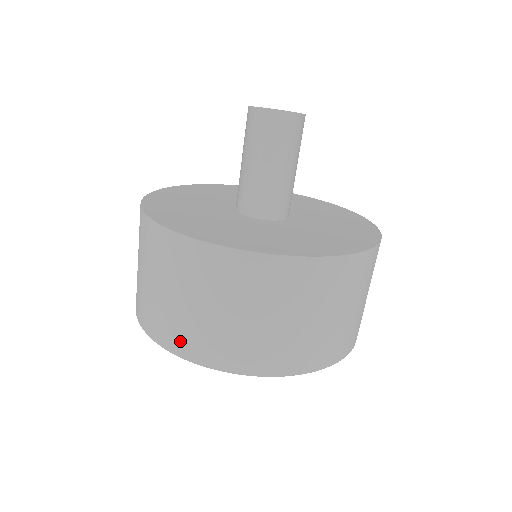
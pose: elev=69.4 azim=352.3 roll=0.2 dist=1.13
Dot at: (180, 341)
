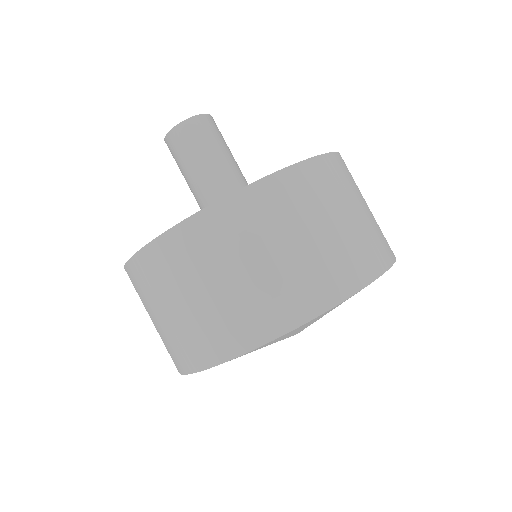
Dot at: (206, 348)
